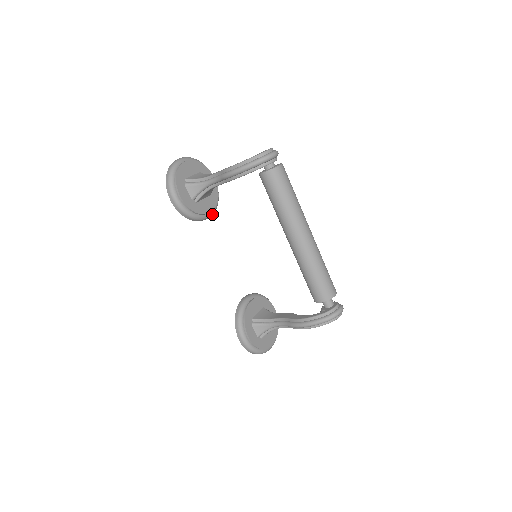
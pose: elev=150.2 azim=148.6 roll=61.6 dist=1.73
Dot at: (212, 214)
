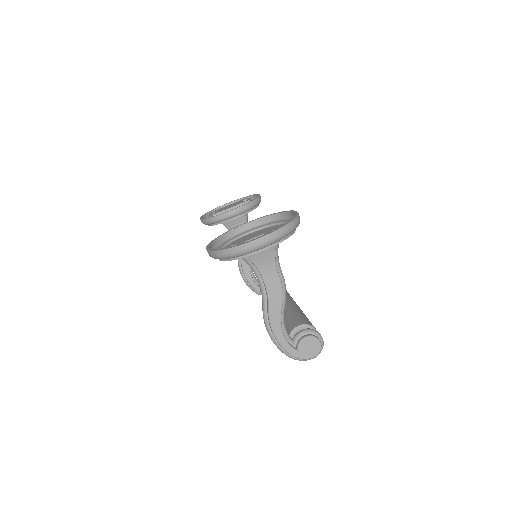
Dot at: (256, 227)
